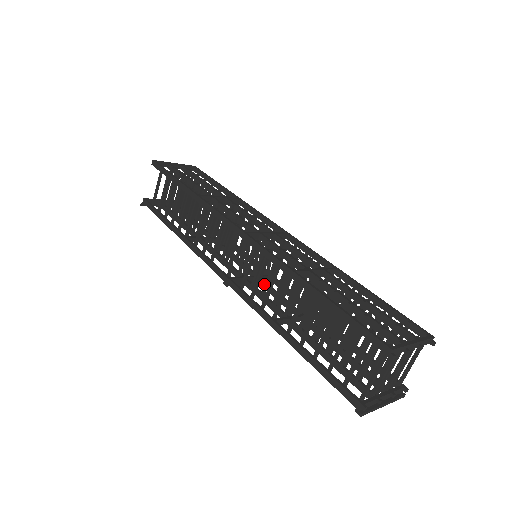
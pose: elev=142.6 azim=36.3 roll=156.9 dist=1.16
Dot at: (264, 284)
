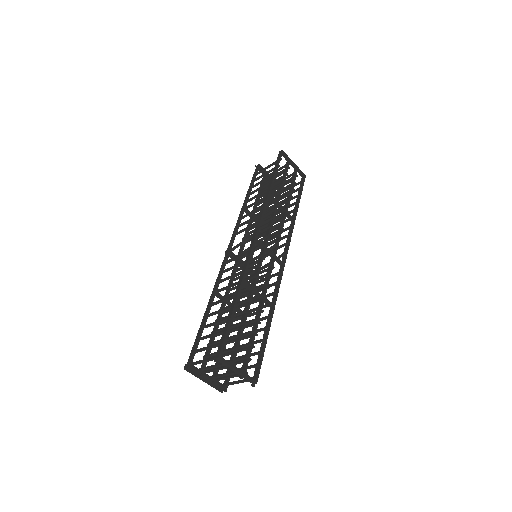
Dot at: occluded
